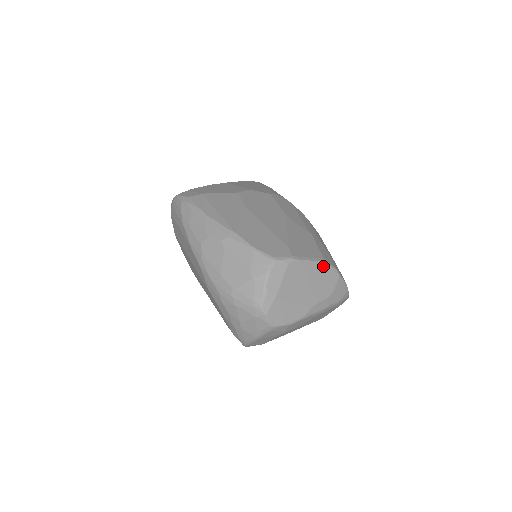
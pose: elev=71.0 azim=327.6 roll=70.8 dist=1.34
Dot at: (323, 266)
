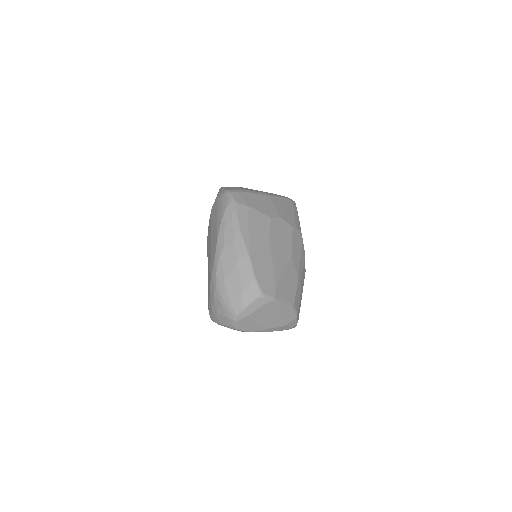
Dot at: (290, 309)
